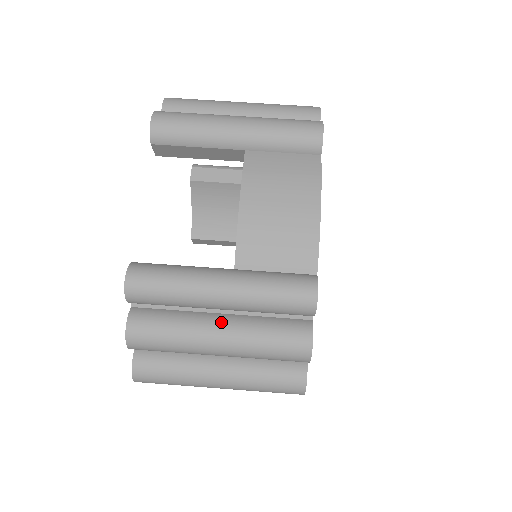
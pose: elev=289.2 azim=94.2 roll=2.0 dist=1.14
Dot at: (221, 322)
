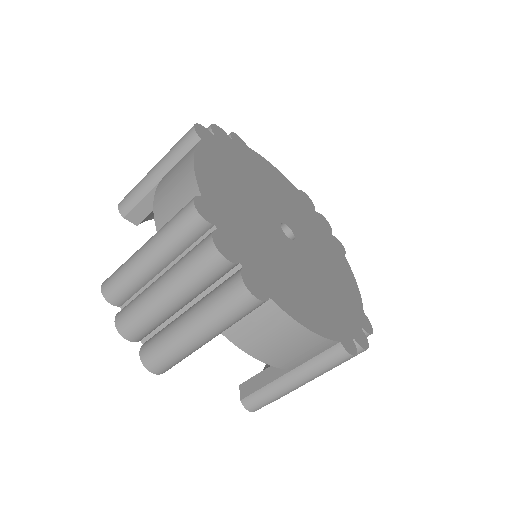
Dot at: occluded
